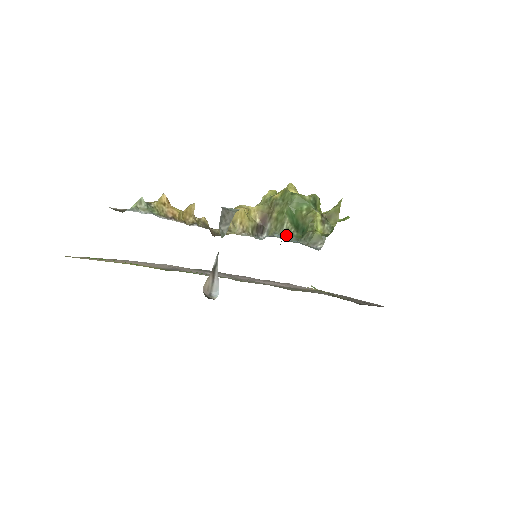
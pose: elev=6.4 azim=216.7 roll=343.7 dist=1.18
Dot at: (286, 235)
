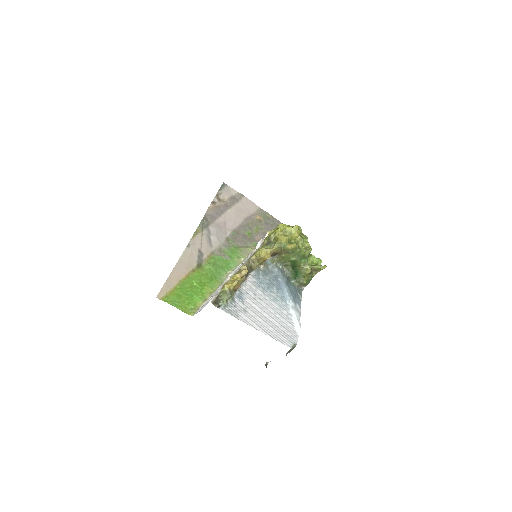
Dot at: (284, 266)
